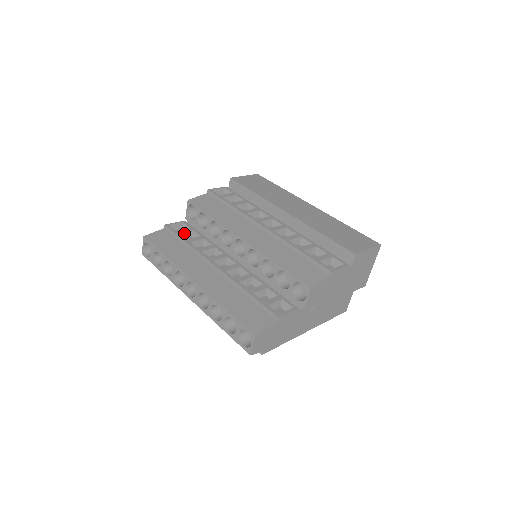
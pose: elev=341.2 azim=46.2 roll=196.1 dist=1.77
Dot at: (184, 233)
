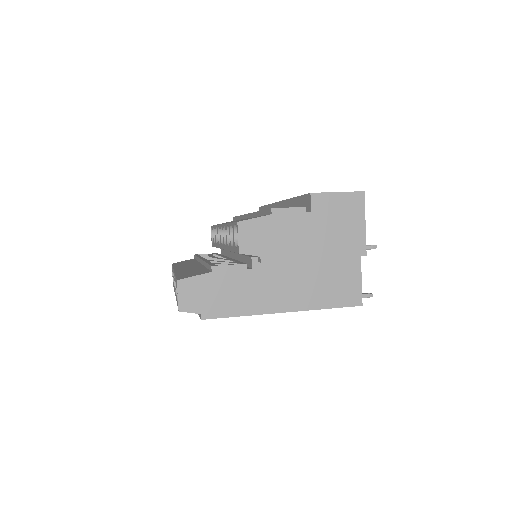
Dot at: occluded
